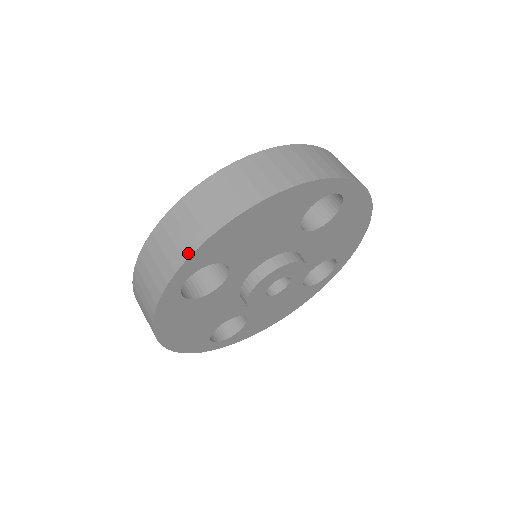
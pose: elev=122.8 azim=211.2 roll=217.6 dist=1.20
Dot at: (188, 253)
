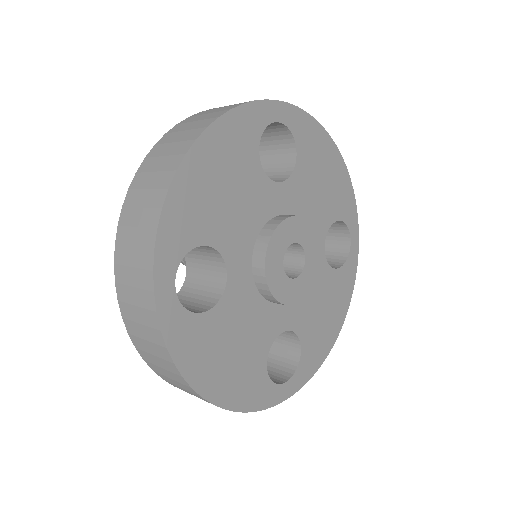
Dot at: (299, 110)
